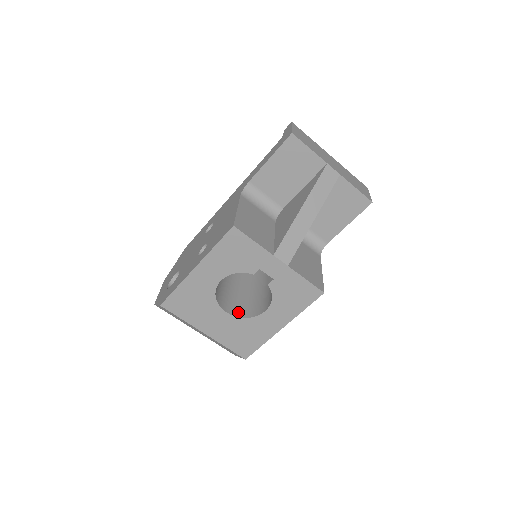
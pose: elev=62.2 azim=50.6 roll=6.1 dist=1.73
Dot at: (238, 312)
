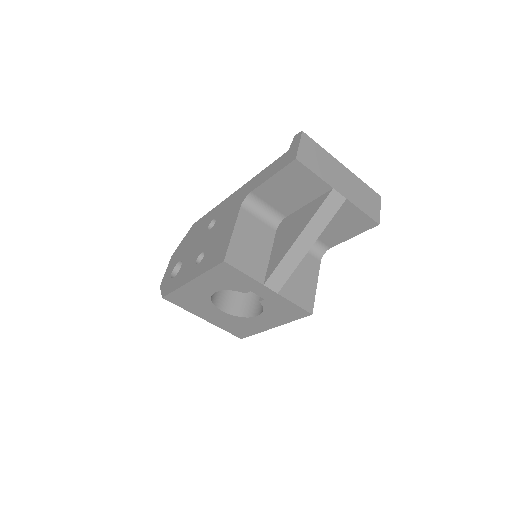
Dot at: (234, 309)
